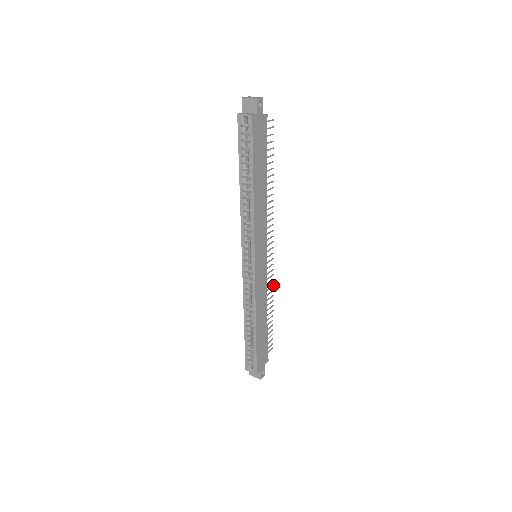
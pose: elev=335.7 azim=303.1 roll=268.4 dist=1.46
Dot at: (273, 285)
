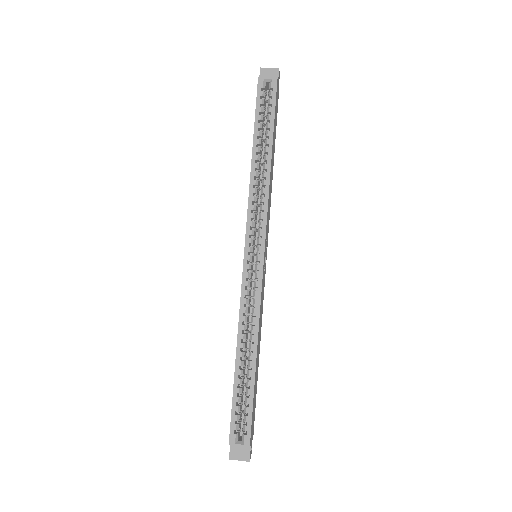
Dot at: occluded
